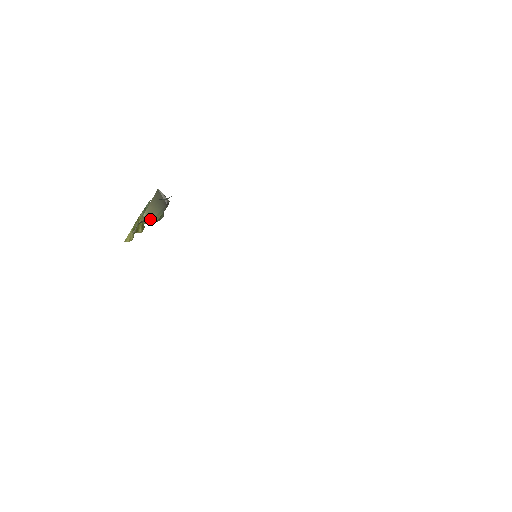
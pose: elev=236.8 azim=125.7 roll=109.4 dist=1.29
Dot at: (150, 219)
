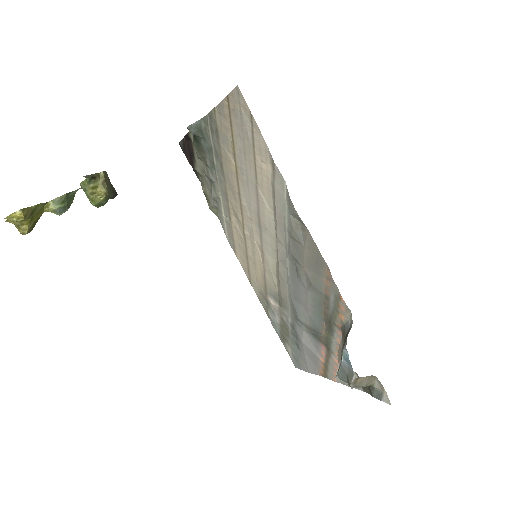
Dot at: (103, 184)
